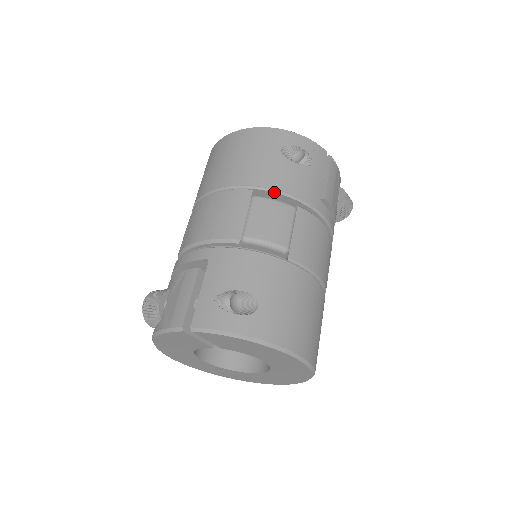
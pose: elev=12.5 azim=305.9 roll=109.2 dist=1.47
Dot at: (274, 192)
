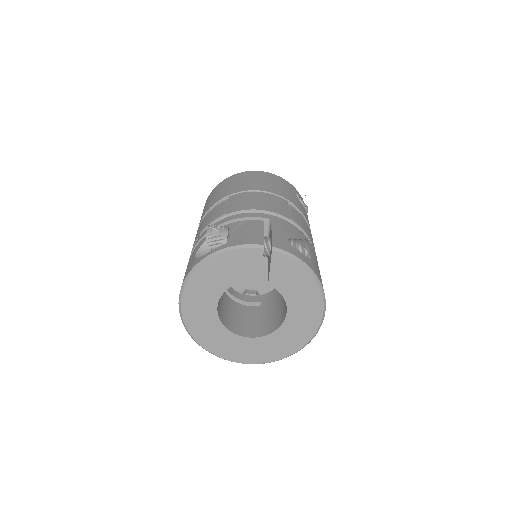
Dot at: (298, 211)
